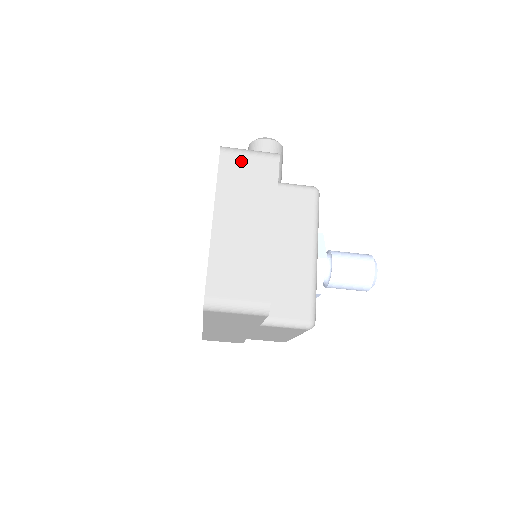
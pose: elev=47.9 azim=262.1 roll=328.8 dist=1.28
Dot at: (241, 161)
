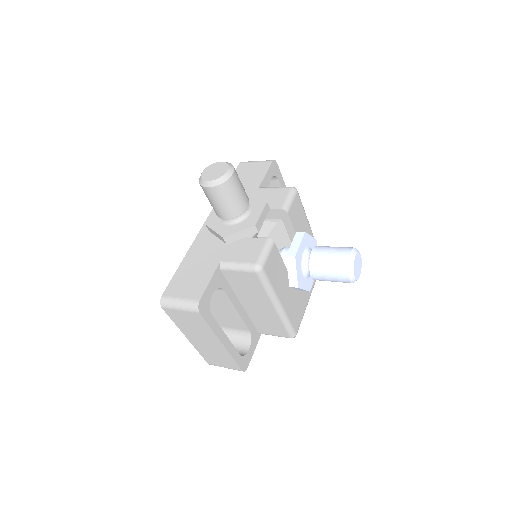
Dot at: (178, 313)
